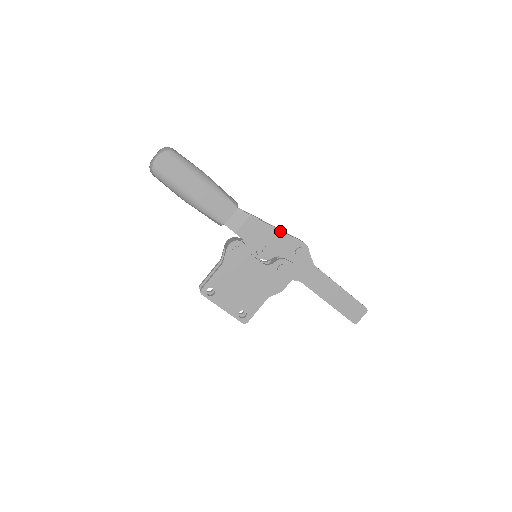
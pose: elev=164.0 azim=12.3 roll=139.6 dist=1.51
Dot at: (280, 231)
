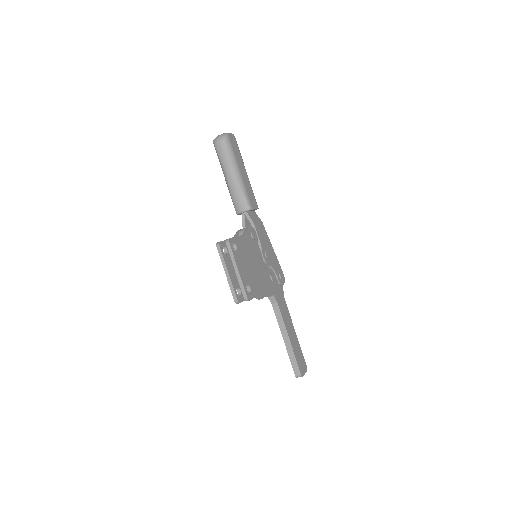
Dot at: (273, 250)
